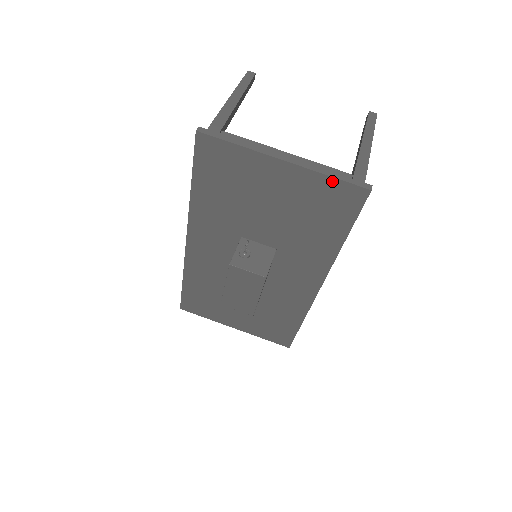
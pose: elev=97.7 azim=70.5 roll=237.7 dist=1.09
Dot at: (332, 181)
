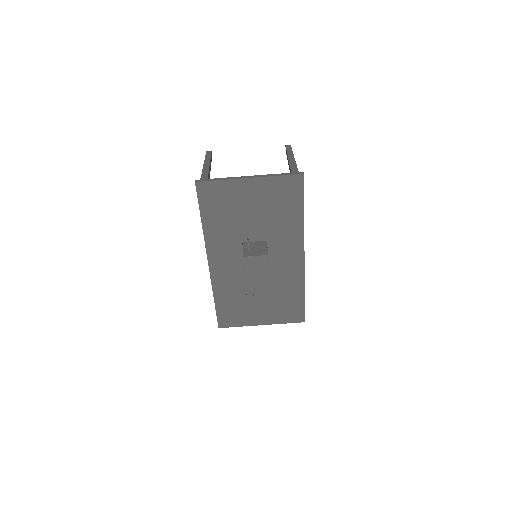
Dot at: (281, 178)
